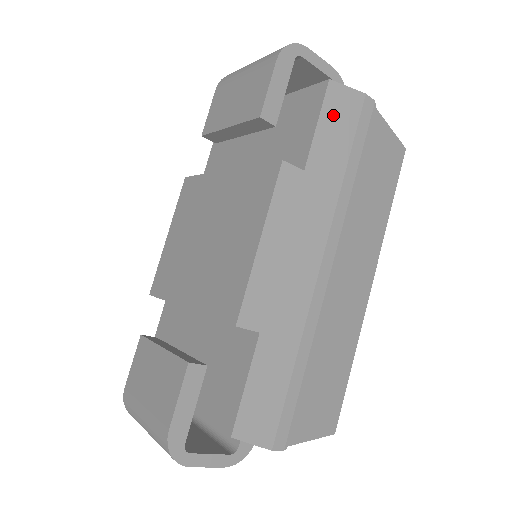
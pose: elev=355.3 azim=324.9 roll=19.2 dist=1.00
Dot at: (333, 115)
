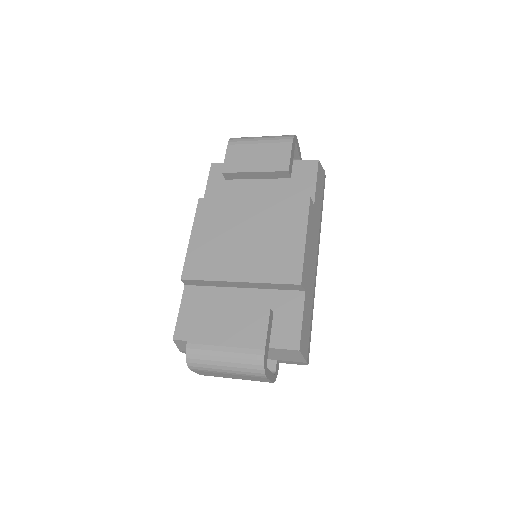
Dot at: (319, 179)
